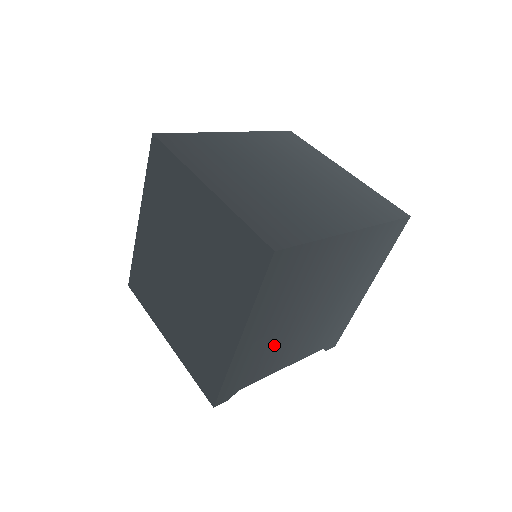
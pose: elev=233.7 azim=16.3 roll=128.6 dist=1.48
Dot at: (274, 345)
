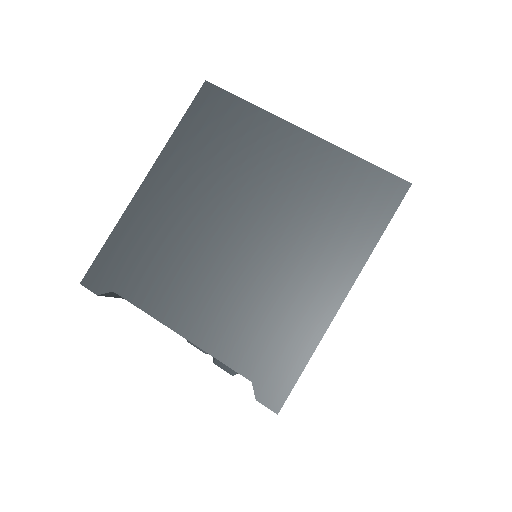
Dot at: (177, 247)
